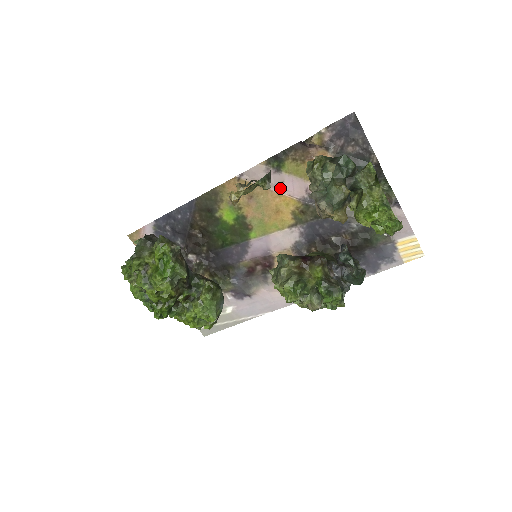
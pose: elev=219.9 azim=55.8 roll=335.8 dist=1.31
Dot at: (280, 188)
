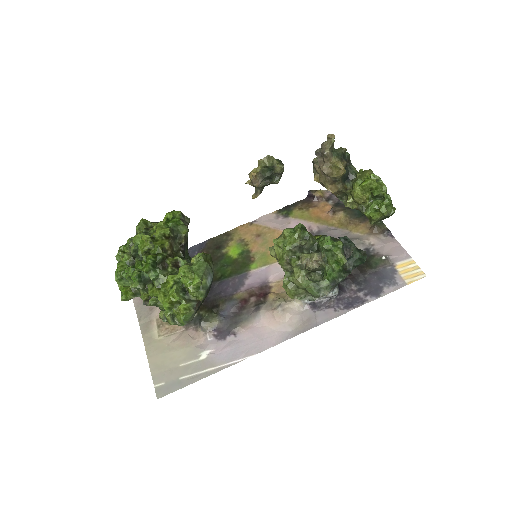
Dot at: occluded
